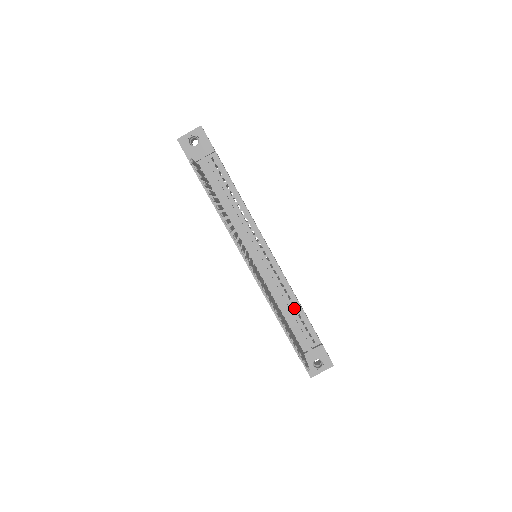
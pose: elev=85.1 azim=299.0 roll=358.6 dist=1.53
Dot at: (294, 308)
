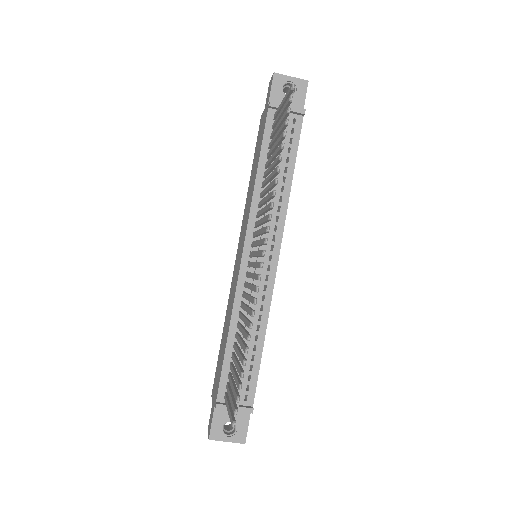
Dot at: (254, 343)
